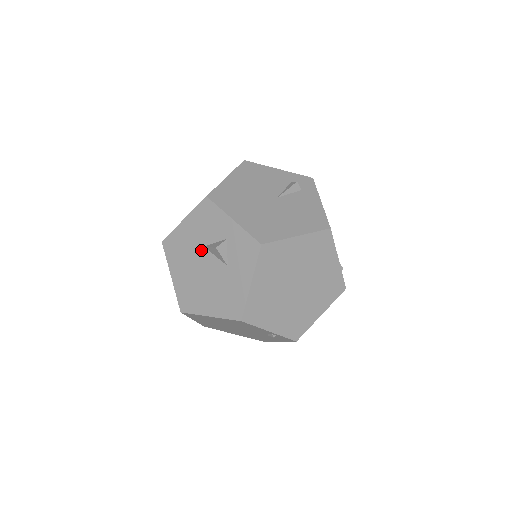
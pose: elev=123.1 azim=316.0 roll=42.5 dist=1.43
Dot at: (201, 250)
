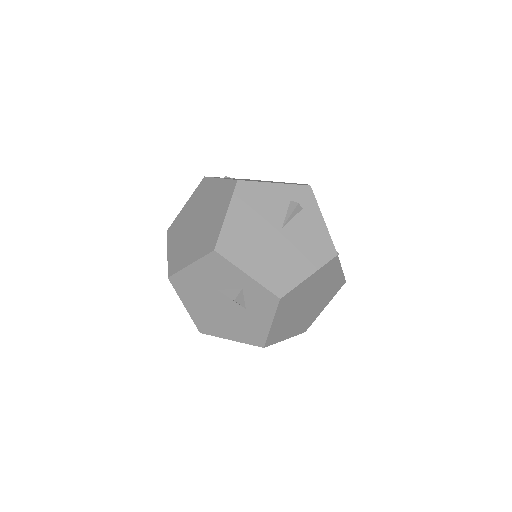
Dot at: (215, 292)
